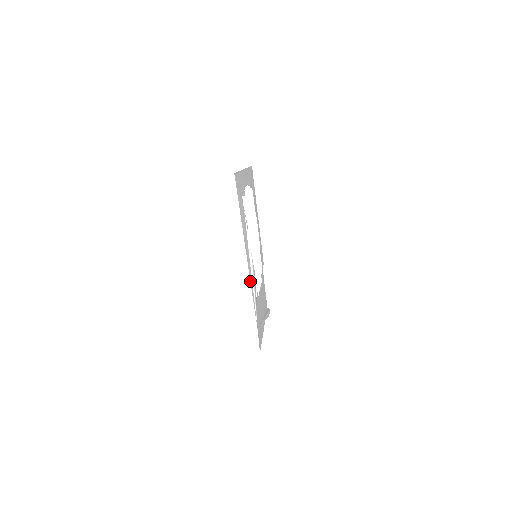
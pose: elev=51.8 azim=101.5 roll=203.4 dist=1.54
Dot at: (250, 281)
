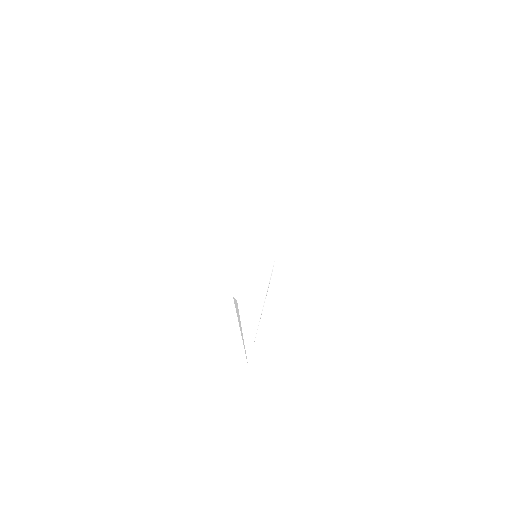
Dot at: occluded
